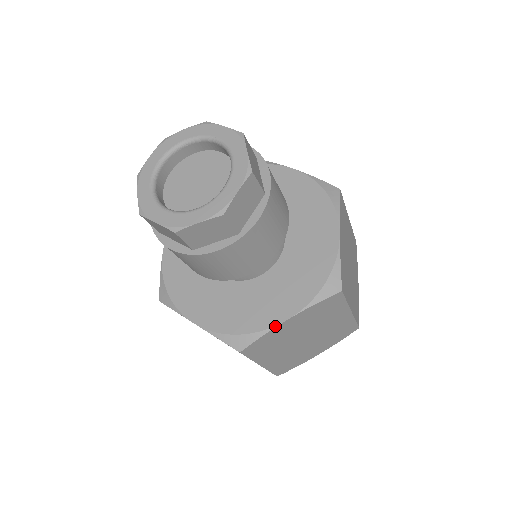
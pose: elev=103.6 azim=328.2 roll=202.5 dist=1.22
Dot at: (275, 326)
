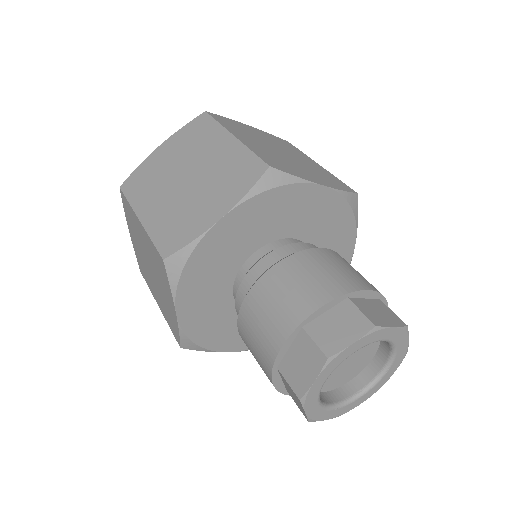
Dot at: occluded
